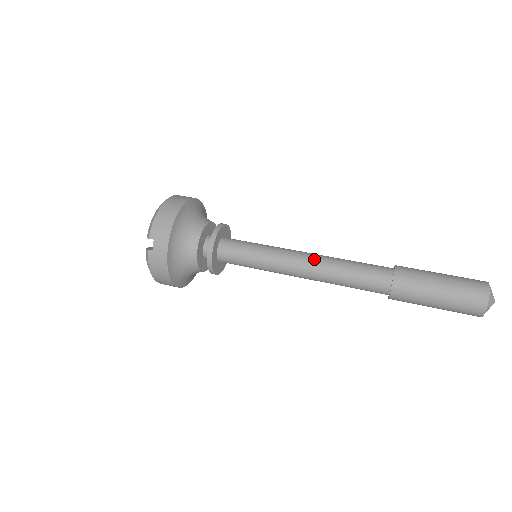
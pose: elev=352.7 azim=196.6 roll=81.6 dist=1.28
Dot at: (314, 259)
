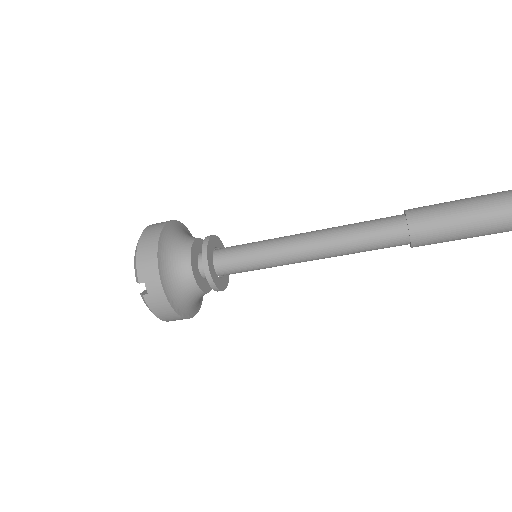
Dot at: (317, 237)
